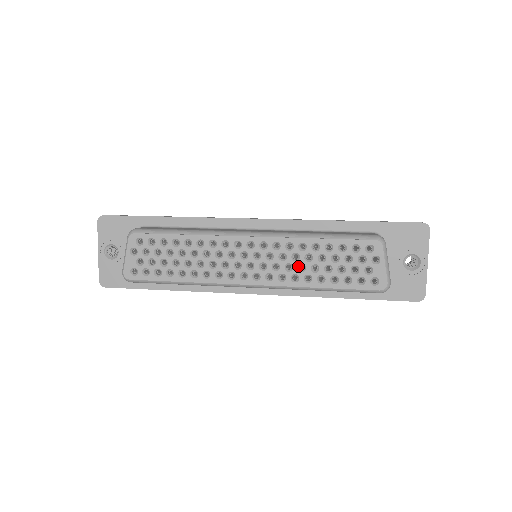
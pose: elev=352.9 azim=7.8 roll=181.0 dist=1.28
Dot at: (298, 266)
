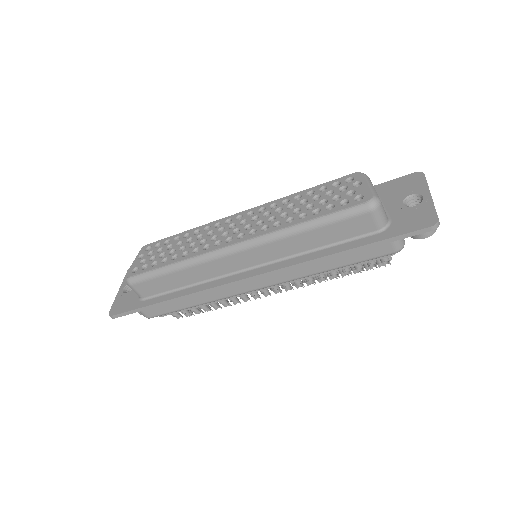
Dot at: (281, 215)
